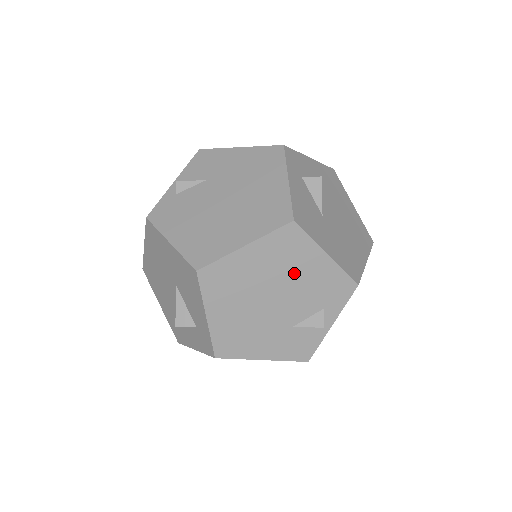
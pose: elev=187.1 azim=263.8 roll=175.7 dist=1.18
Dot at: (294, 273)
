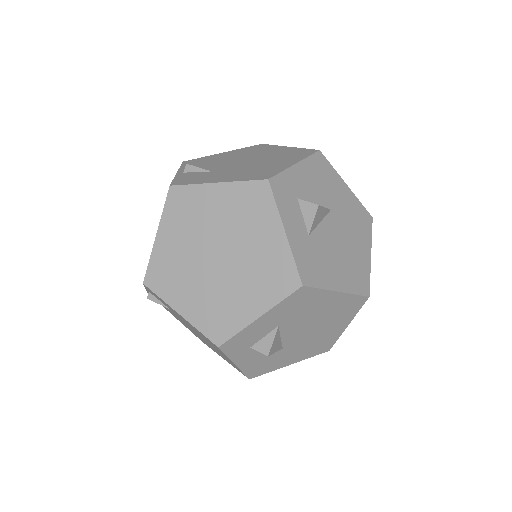
Dot at: occluded
